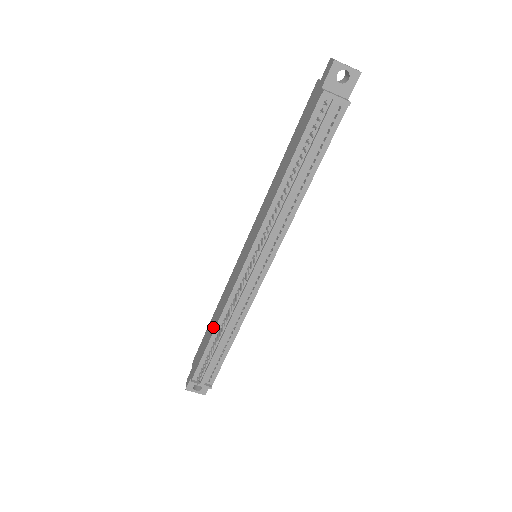
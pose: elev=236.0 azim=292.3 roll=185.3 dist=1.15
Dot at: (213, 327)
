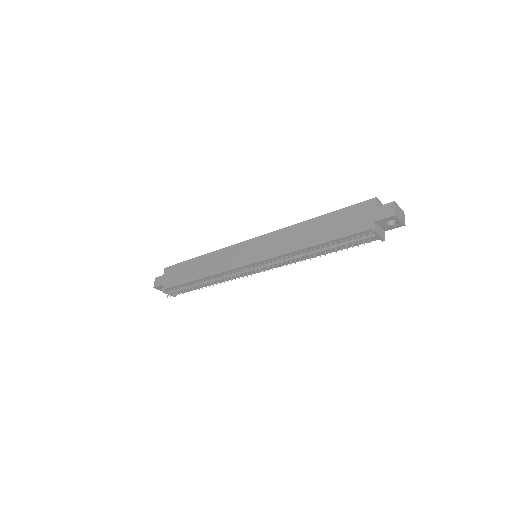
Dot at: (198, 274)
